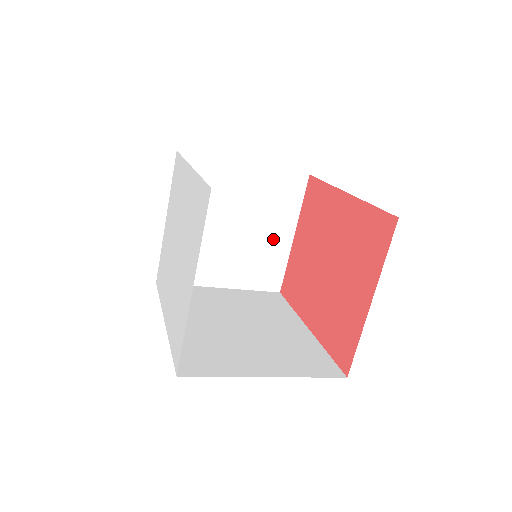
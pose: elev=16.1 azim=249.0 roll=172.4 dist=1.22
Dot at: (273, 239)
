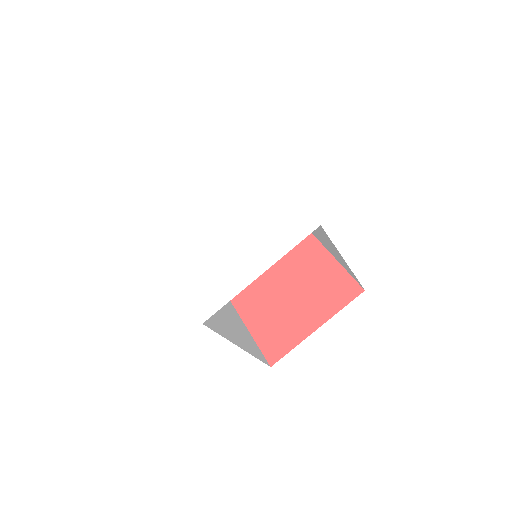
Dot at: occluded
